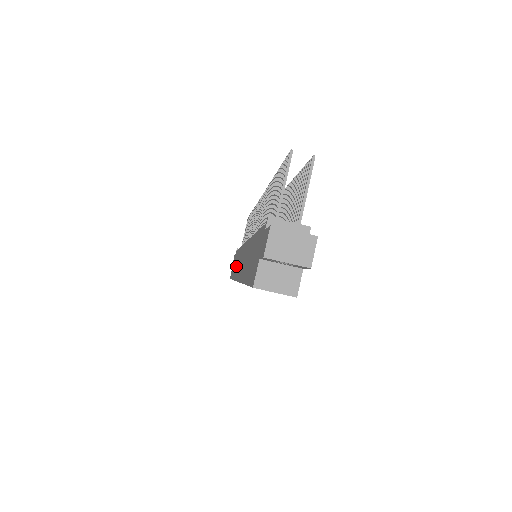
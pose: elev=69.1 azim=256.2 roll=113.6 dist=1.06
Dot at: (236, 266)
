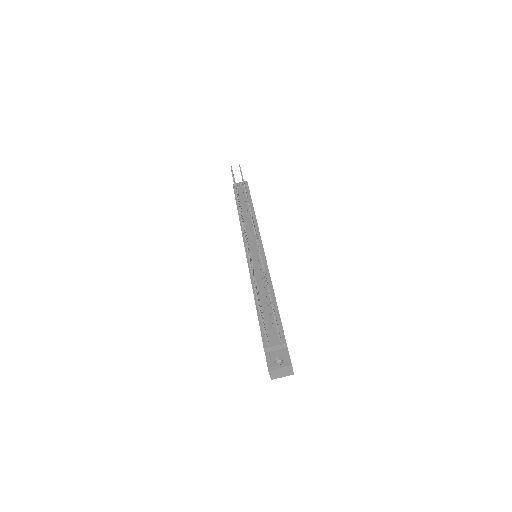
Dot at: occluded
